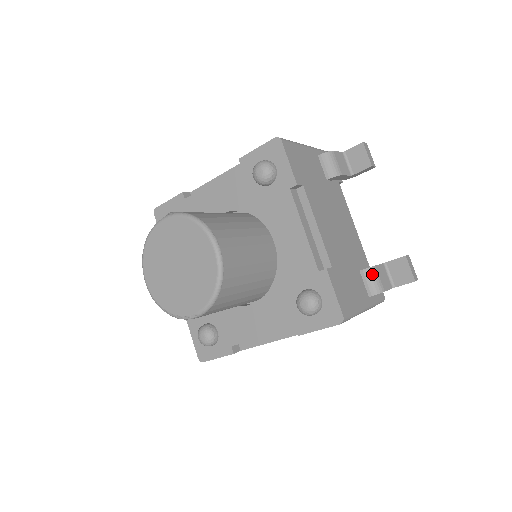
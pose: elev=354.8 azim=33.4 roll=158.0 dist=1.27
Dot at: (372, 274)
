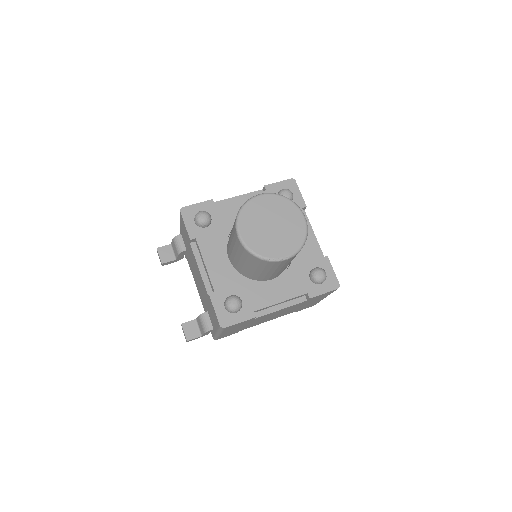
Dot at: occluded
